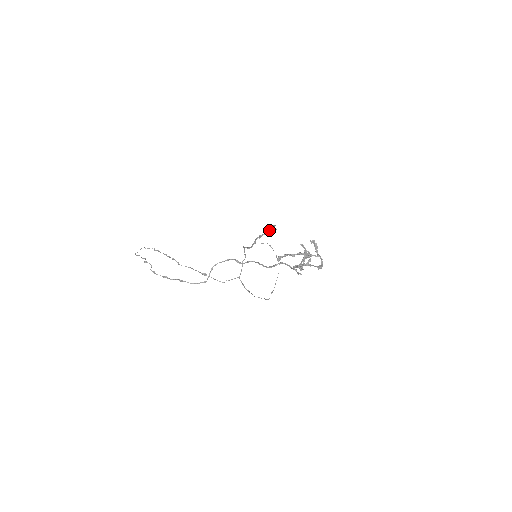
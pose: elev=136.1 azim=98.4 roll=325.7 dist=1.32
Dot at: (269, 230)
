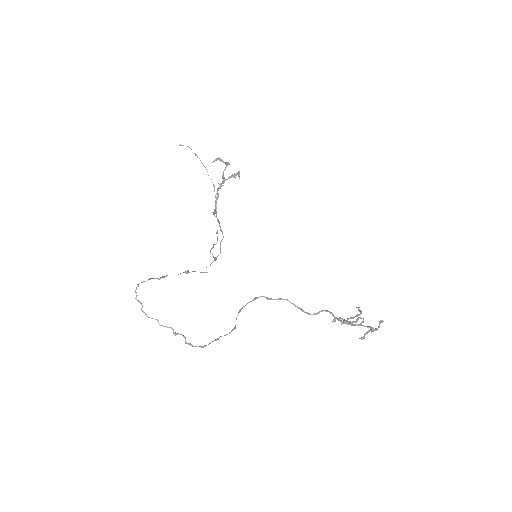
Dot at: (224, 169)
